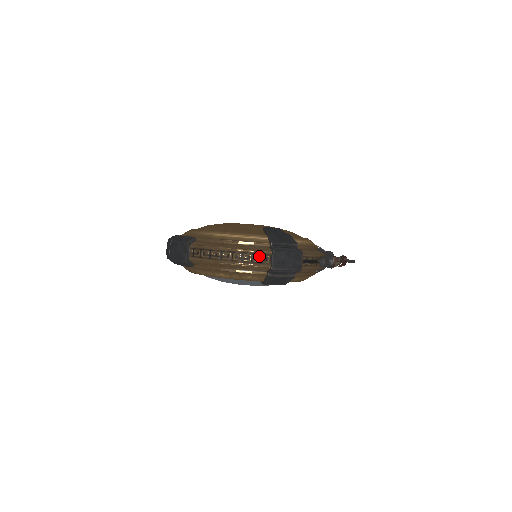
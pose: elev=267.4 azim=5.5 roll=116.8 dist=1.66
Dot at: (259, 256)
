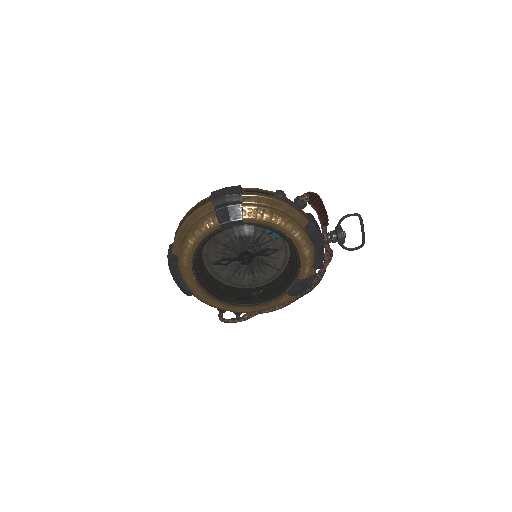
Dot at: (202, 202)
